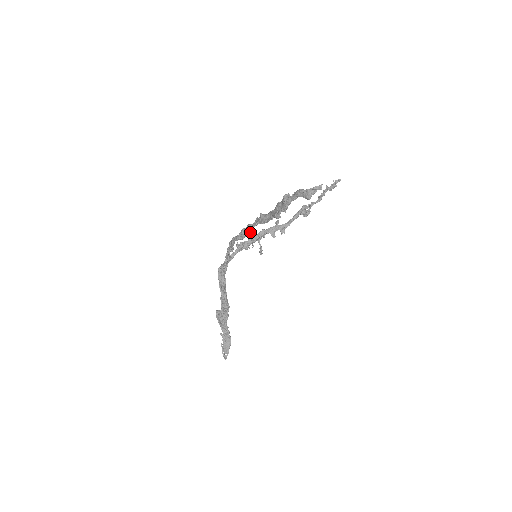
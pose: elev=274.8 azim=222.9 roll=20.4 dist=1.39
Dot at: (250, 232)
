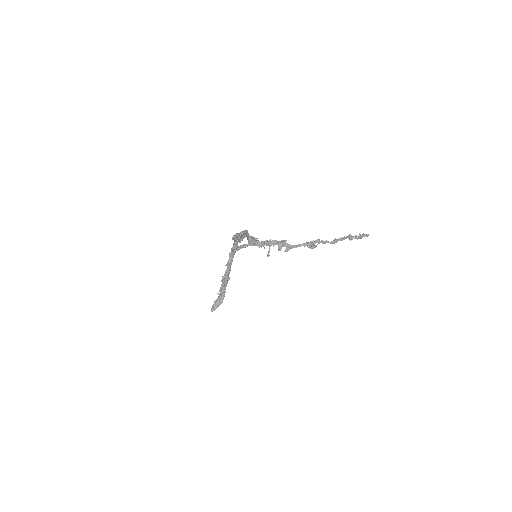
Dot at: (235, 239)
